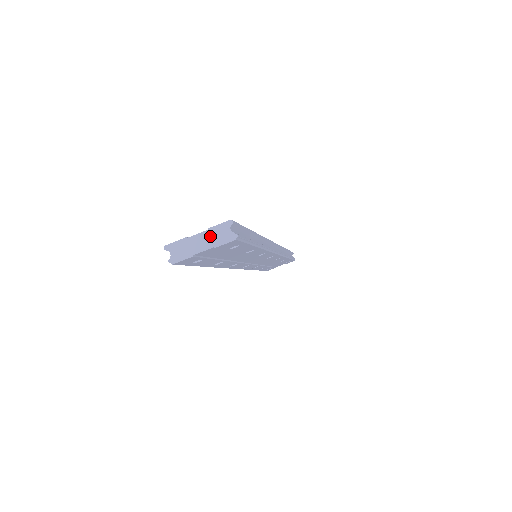
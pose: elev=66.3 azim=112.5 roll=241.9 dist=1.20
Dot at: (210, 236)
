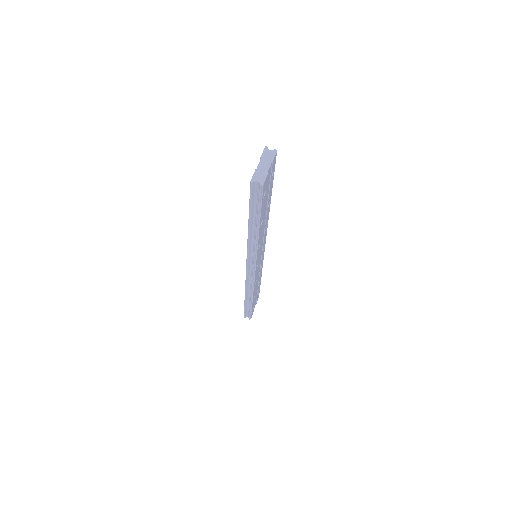
Dot at: (265, 160)
